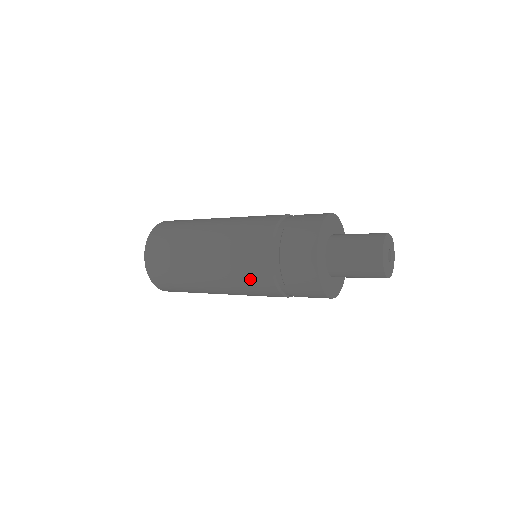
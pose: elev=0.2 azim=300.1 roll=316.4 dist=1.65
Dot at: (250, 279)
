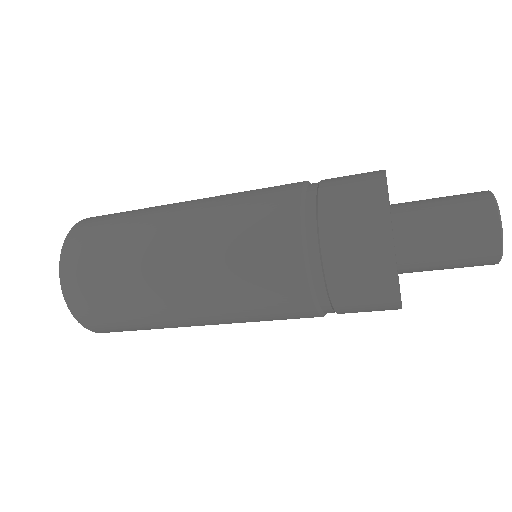
Dot at: (262, 283)
